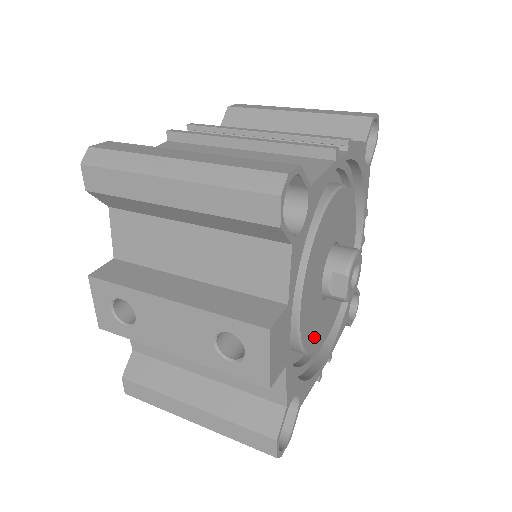
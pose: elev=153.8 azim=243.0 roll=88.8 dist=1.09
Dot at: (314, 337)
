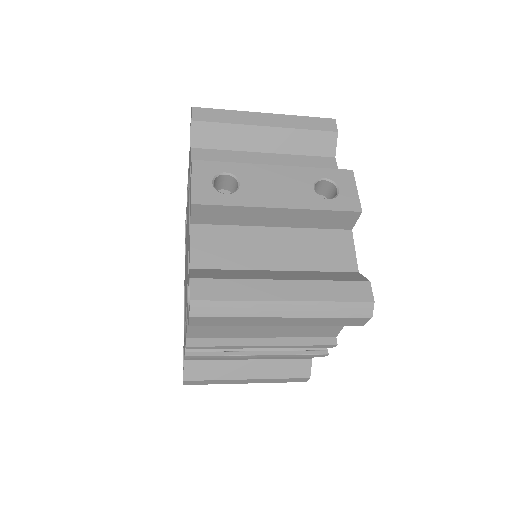
Dot at: occluded
